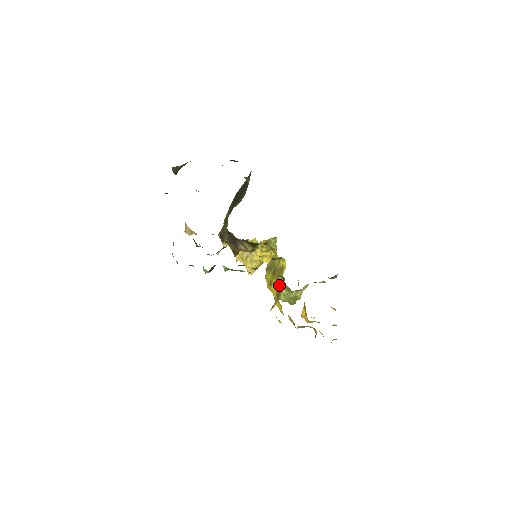
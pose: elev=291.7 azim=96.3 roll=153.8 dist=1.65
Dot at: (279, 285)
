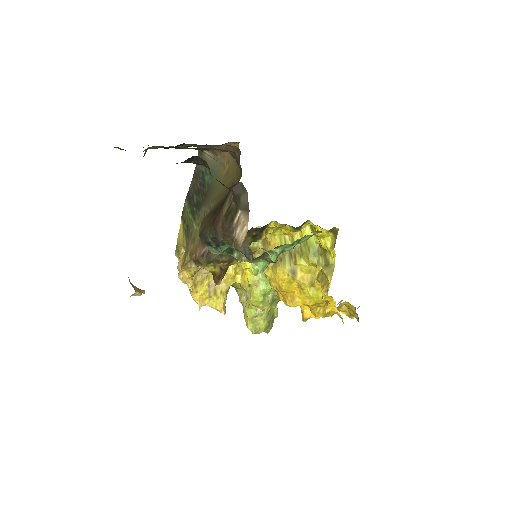
Dot at: (317, 257)
